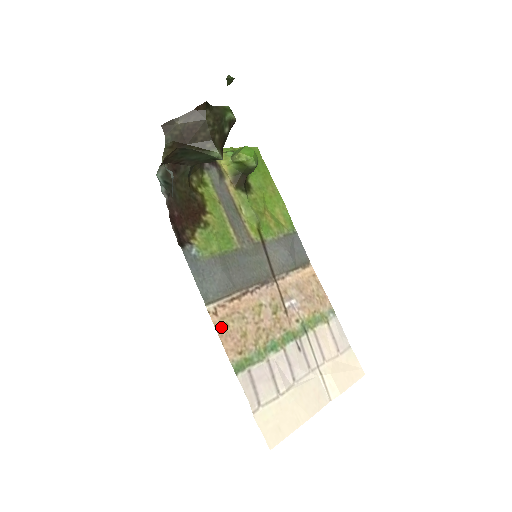
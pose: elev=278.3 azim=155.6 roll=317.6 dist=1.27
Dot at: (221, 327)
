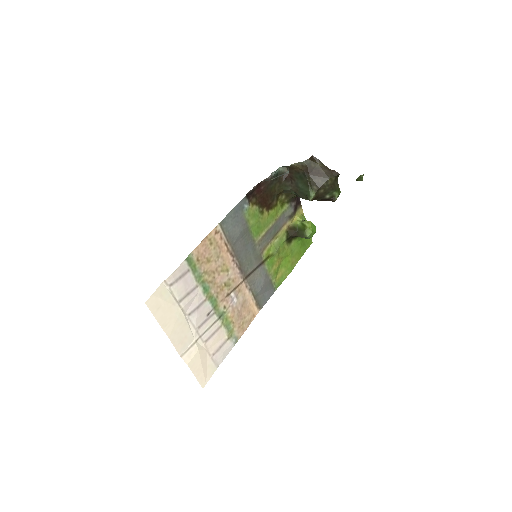
Dot at: (210, 239)
